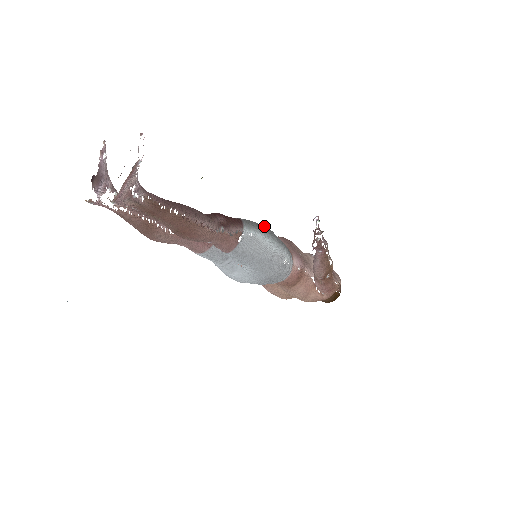
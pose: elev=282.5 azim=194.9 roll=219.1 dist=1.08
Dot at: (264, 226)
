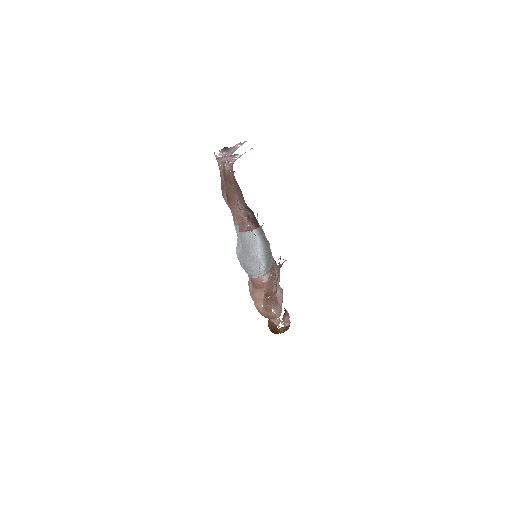
Dot at: (267, 242)
